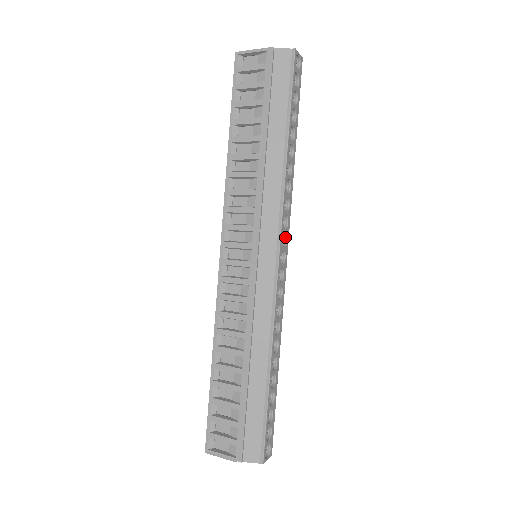
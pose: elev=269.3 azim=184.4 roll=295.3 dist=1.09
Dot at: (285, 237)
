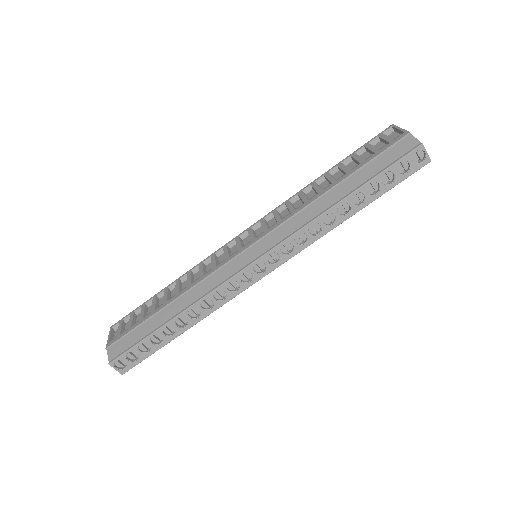
Dot at: (279, 260)
